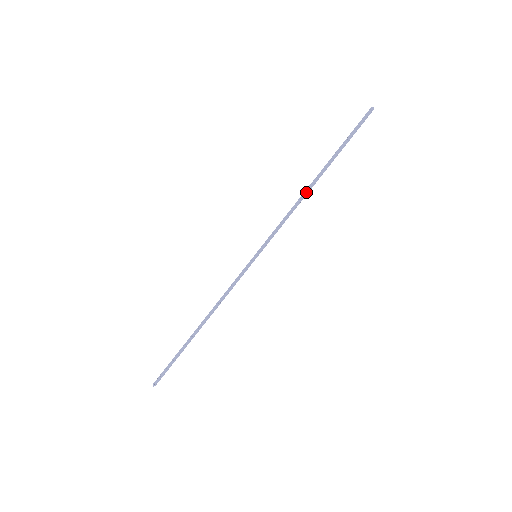
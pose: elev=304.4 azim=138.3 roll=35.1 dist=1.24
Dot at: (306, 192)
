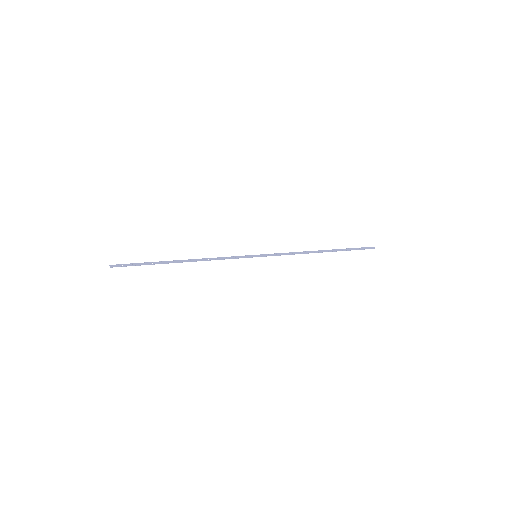
Dot at: (312, 252)
